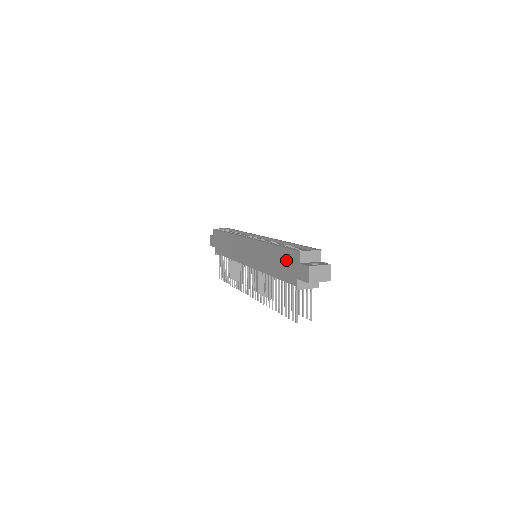
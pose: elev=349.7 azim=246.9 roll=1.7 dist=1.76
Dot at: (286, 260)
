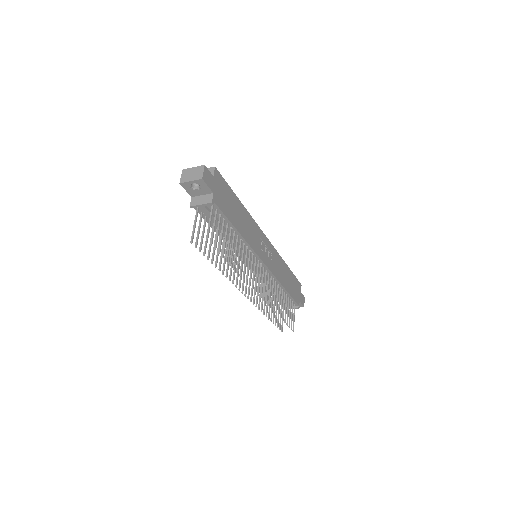
Dot at: occluded
